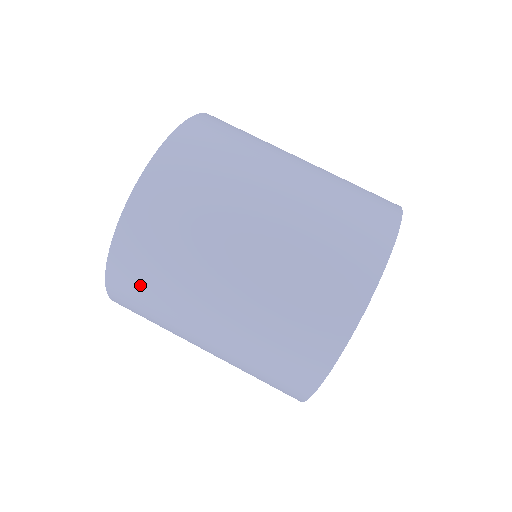
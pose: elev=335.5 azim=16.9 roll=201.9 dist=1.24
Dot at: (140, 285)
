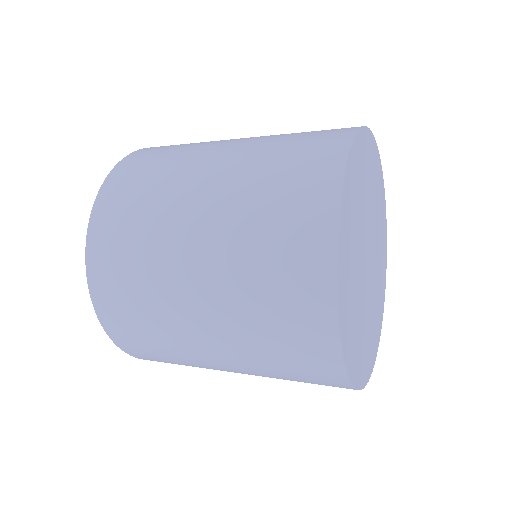
Dot at: (120, 287)
